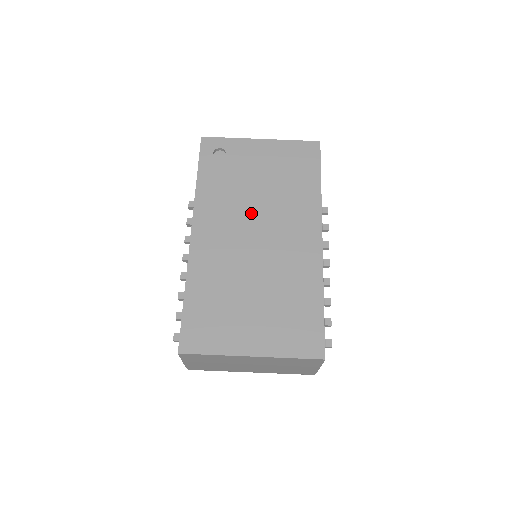
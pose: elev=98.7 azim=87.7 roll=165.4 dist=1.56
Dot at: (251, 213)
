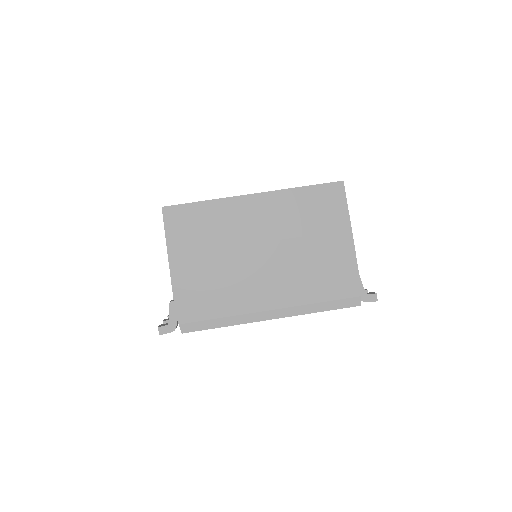
Dot at: occluded
